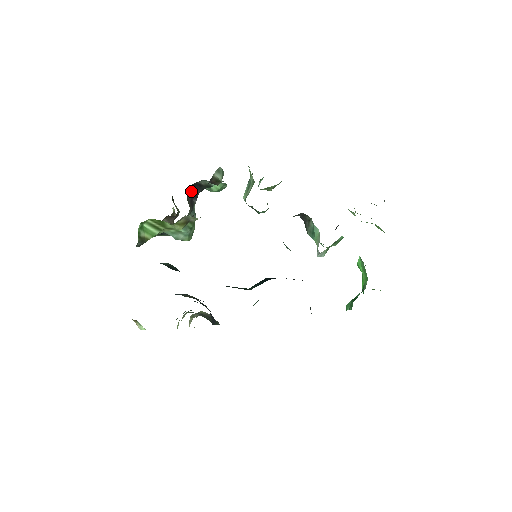
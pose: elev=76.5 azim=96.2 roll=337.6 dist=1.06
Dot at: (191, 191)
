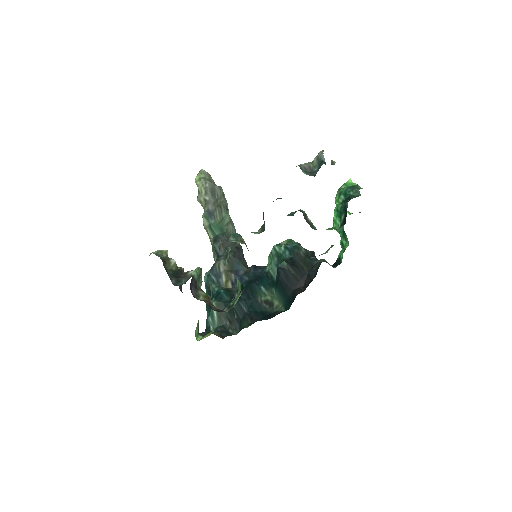
Dot at: (190, 287)
